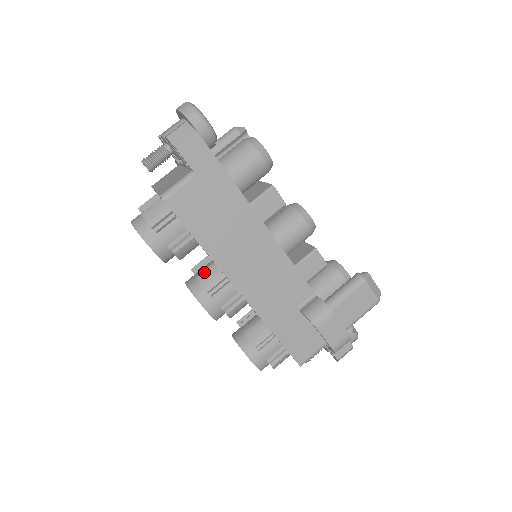
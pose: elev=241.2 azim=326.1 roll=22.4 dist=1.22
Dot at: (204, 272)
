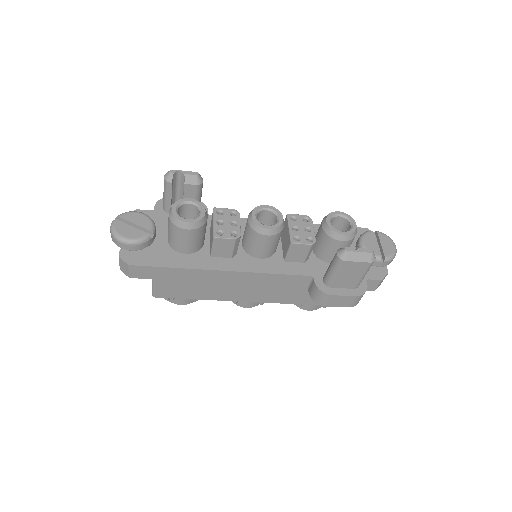
Dot at: occluded
